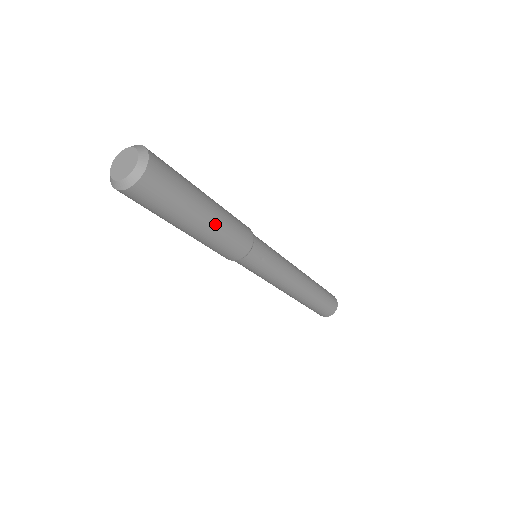
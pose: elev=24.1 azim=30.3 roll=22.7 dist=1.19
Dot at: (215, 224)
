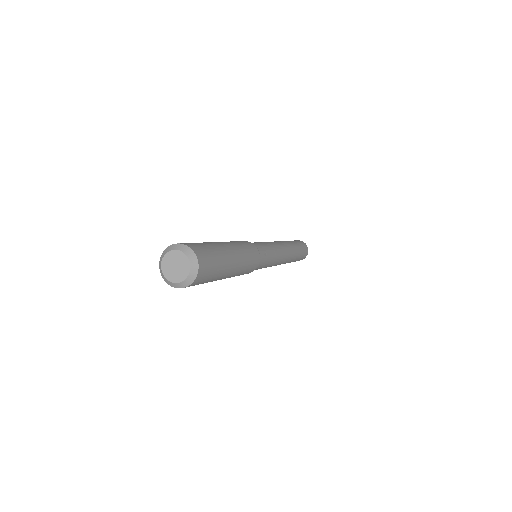
Dot at: (239, 256)
